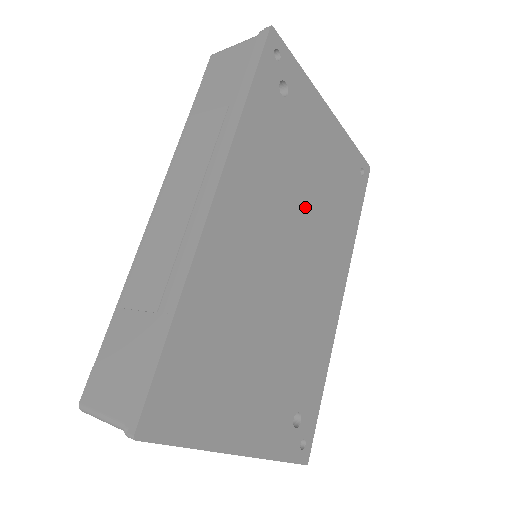
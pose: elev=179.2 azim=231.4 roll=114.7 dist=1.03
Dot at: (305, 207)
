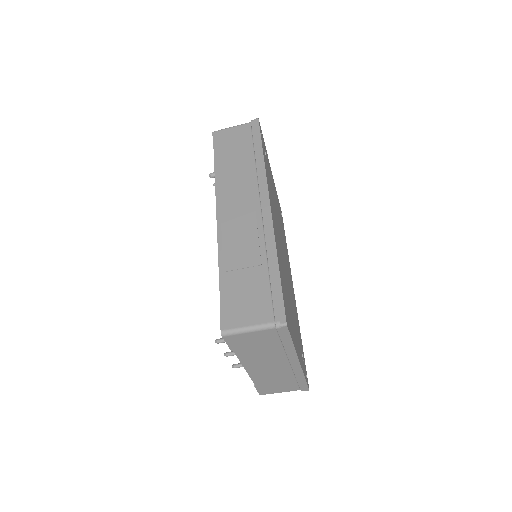
Dot at: (279, 224)
